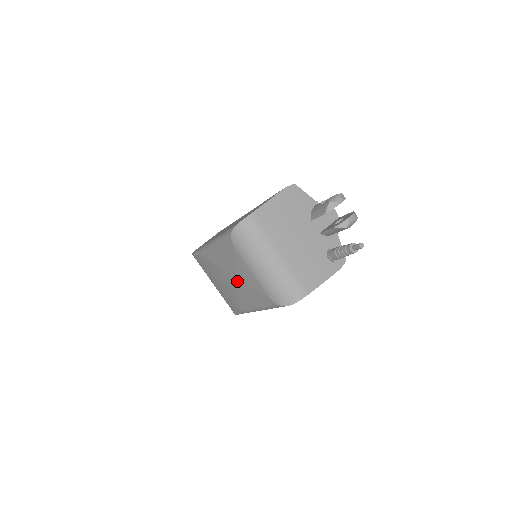
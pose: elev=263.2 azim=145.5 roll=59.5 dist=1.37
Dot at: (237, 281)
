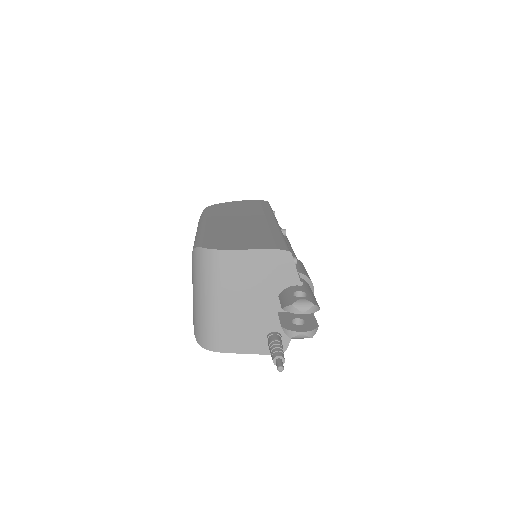
Dot at: occluded
